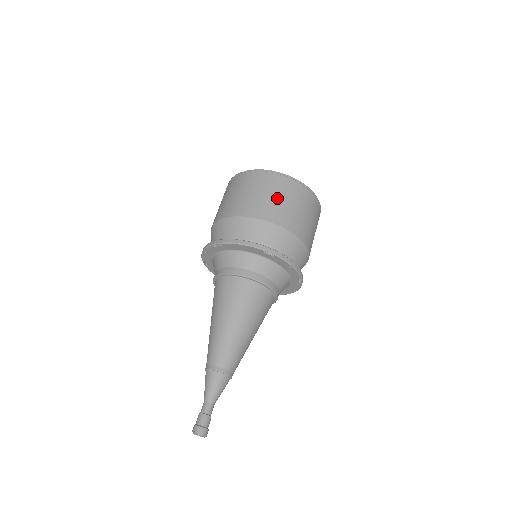
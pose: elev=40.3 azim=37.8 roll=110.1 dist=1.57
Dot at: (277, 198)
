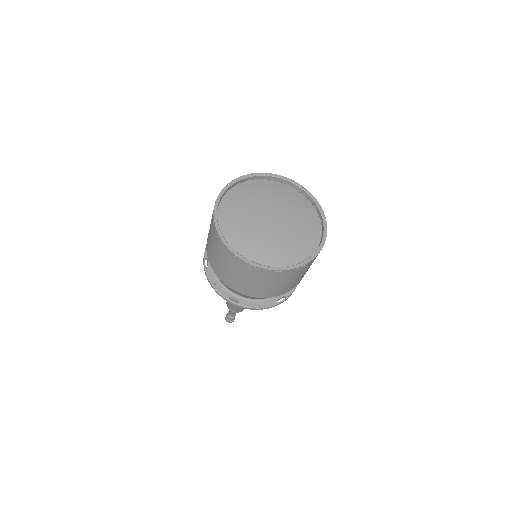
Dot at: (234, 274)
